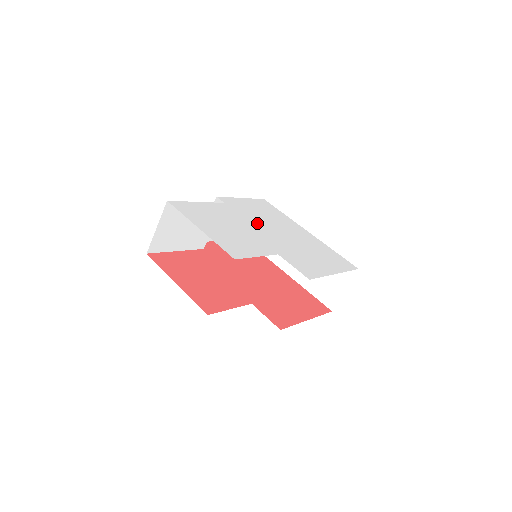
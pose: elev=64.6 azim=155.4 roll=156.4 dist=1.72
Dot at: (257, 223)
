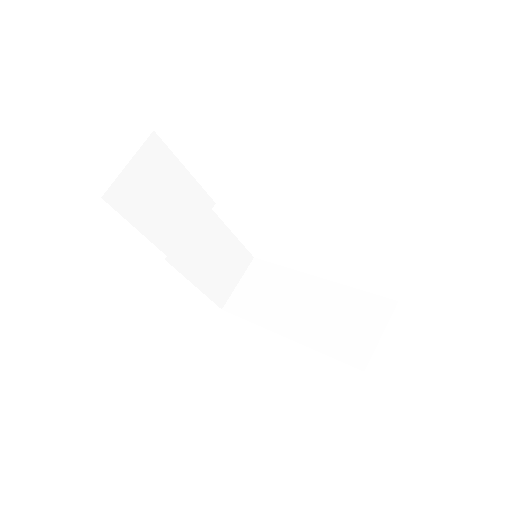
Dot at: occluded
